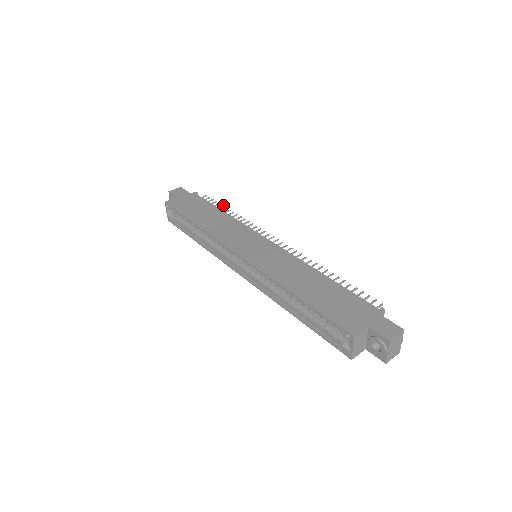
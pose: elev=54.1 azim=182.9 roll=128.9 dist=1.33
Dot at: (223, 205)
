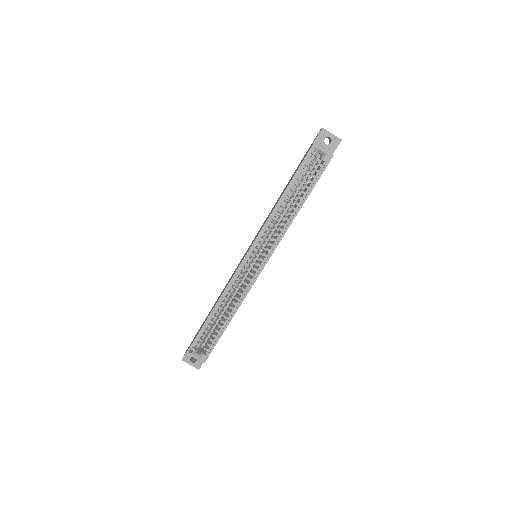
Dot at: occluded
